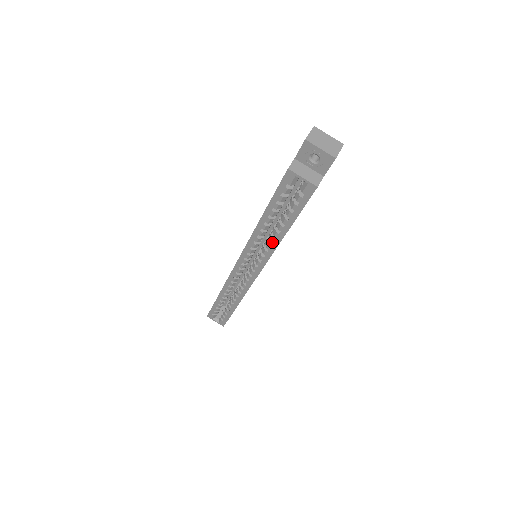
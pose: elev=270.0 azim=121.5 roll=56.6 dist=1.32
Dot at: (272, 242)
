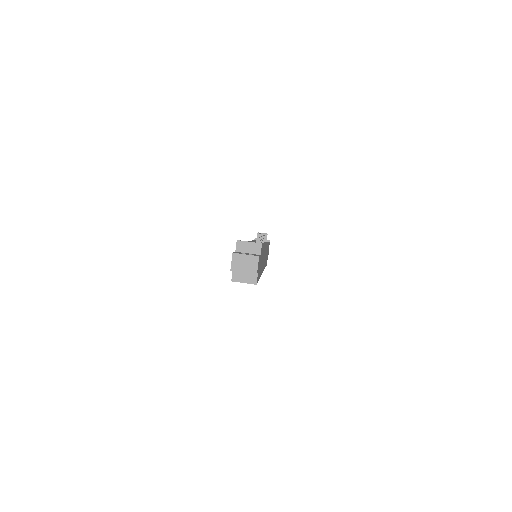
Dot at: occluded
